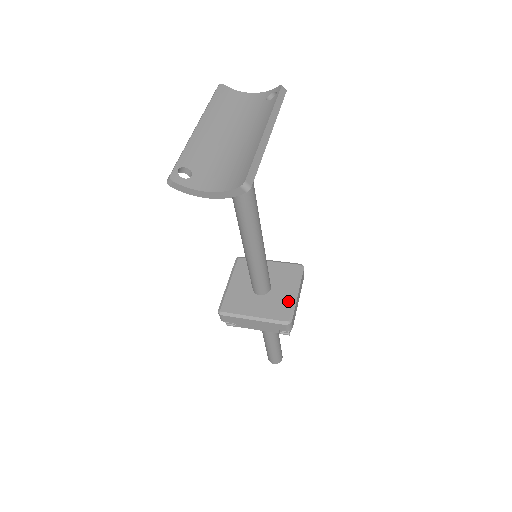
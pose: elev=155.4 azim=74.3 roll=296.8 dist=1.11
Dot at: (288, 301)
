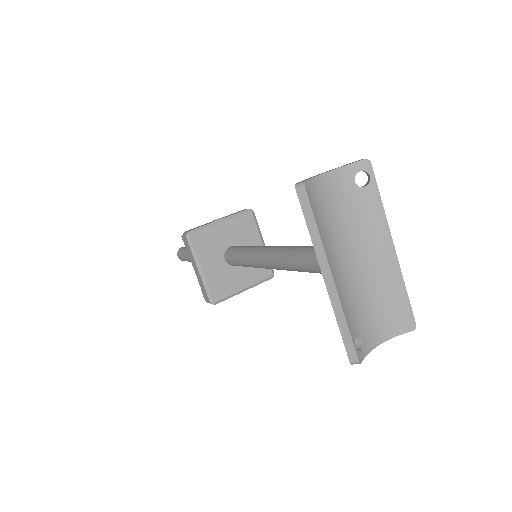
Dot at: occluded
